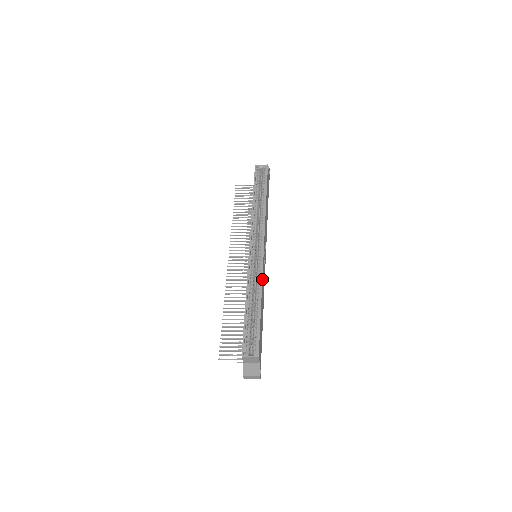
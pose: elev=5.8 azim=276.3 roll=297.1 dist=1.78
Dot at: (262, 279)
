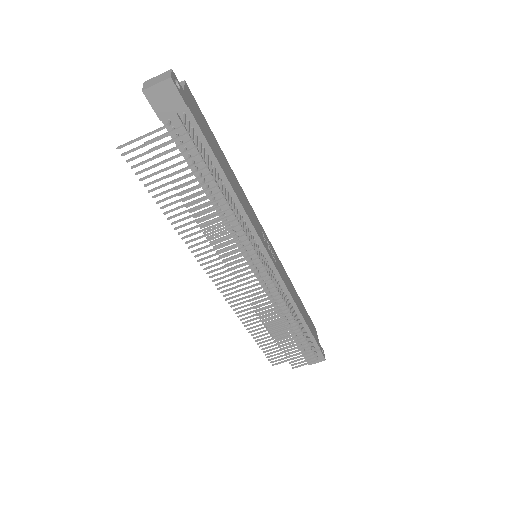
Dot at: (245, 196)
